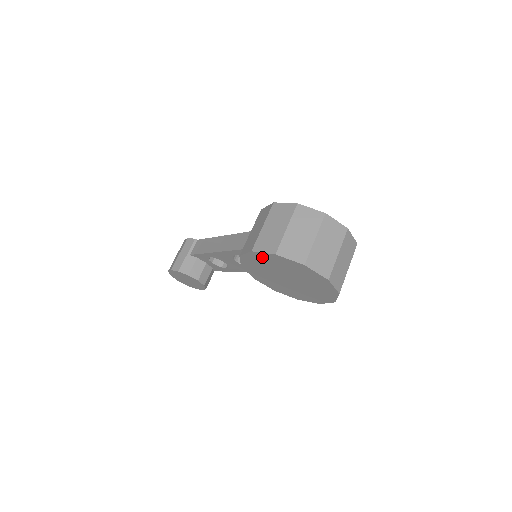
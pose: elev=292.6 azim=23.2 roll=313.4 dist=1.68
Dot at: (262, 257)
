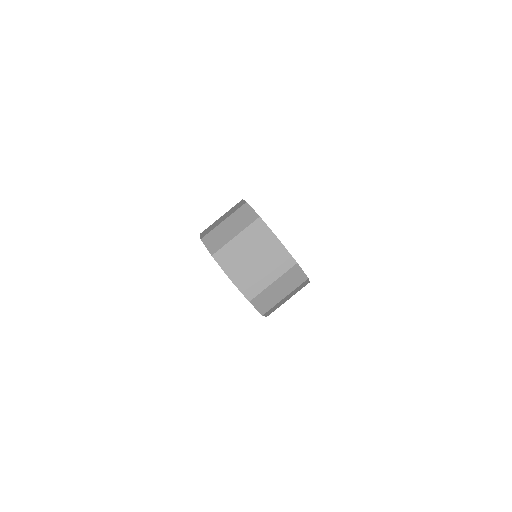
Dot at: occluded
